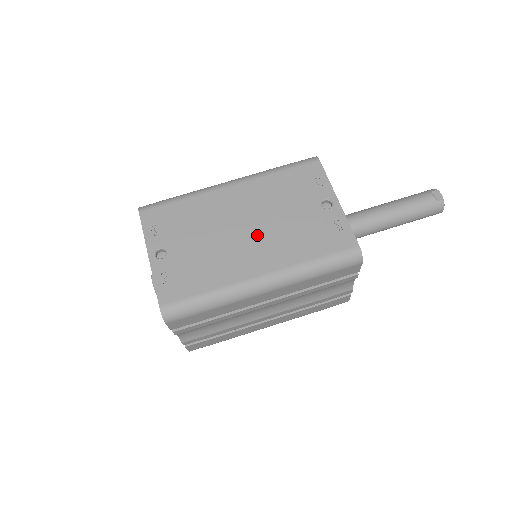
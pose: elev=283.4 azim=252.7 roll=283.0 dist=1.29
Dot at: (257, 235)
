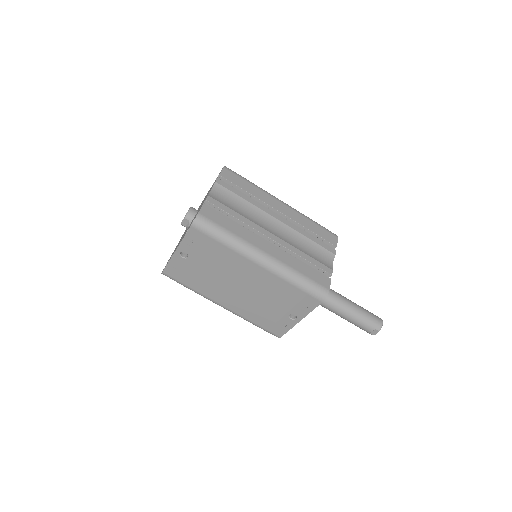
Dot at: (242, 294)
